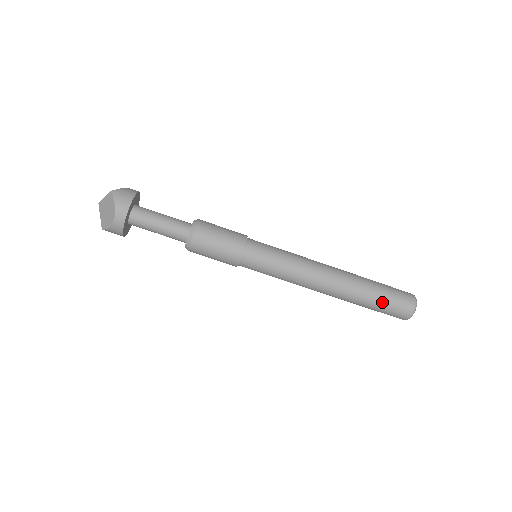
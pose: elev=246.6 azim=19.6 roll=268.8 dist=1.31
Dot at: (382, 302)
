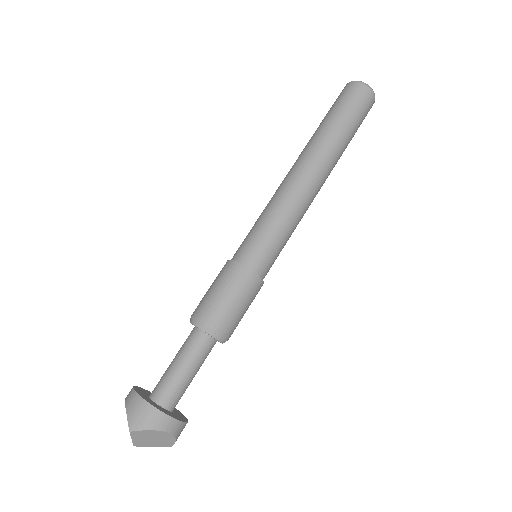
Dot at: (353, 123)
